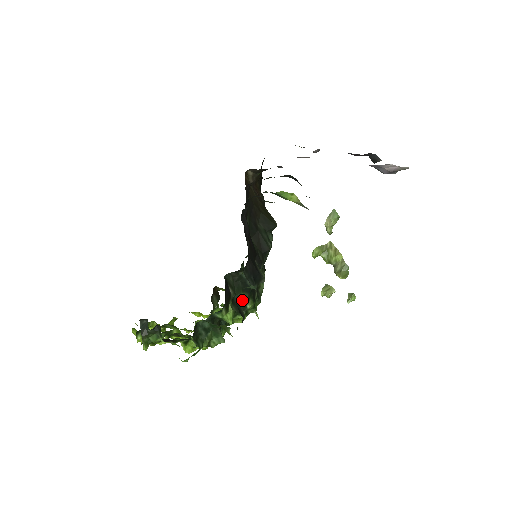
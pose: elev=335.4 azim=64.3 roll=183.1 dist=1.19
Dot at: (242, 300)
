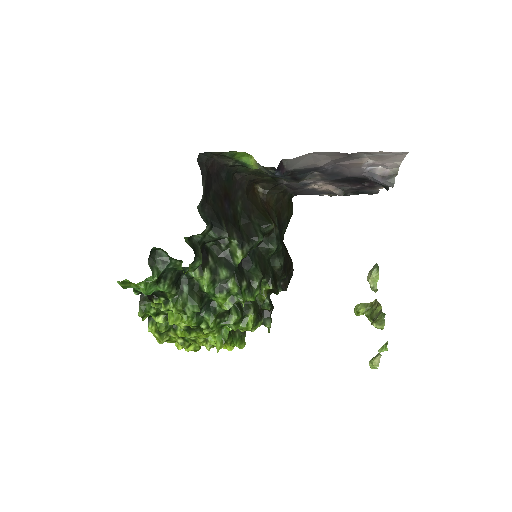
Dot at: (222, 273)
